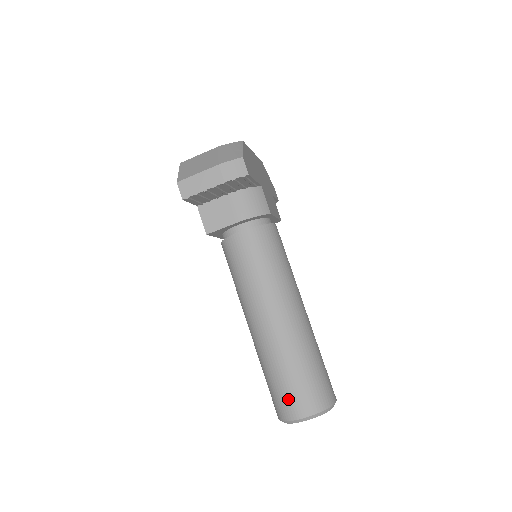
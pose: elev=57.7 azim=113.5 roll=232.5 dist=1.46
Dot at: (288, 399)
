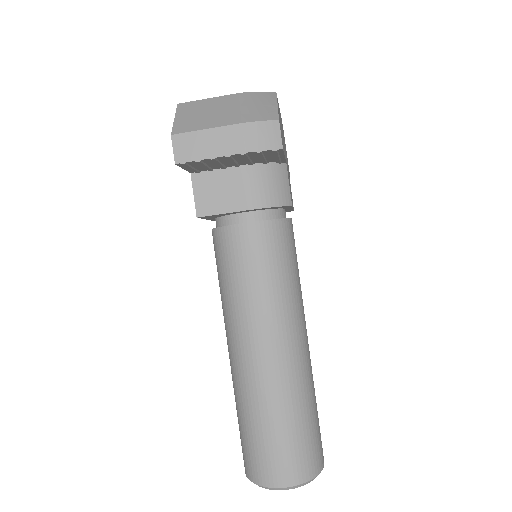
Dot at: (267, 460)
